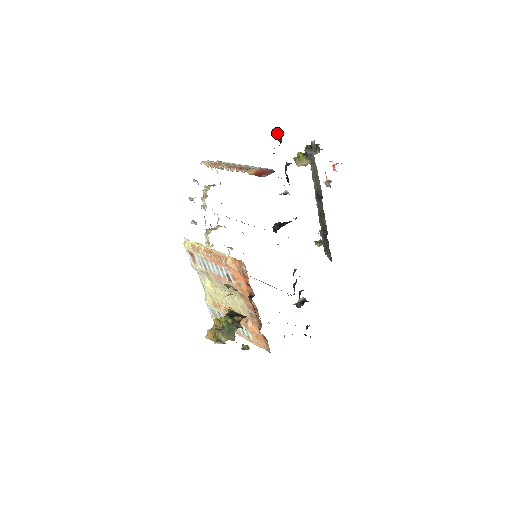
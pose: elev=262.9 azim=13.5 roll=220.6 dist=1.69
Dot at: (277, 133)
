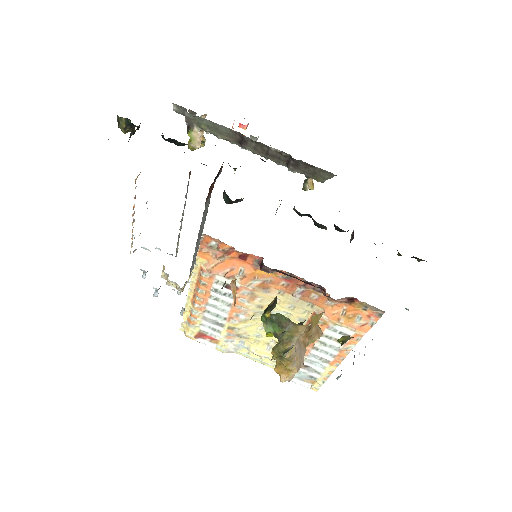
Dot at: (120, 121)
